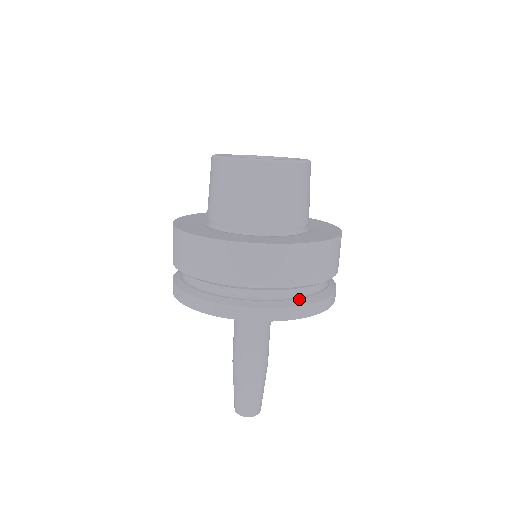
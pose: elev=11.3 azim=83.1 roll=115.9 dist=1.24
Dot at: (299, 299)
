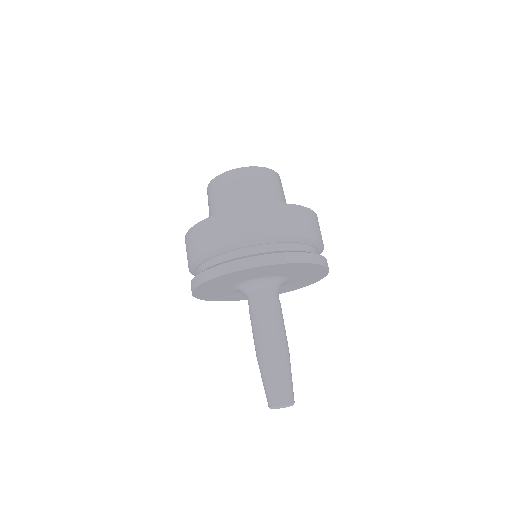
Dot at: (275, 251)
